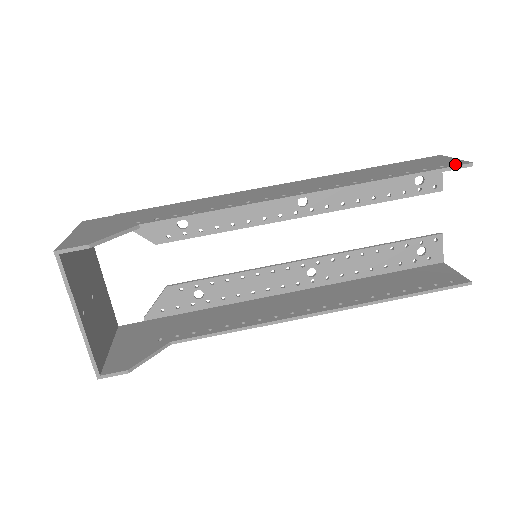
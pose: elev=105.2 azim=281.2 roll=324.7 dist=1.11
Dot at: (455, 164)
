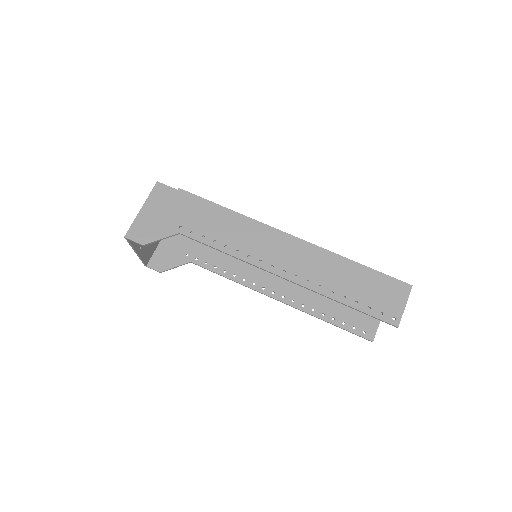
Dot at: (389, 319)
